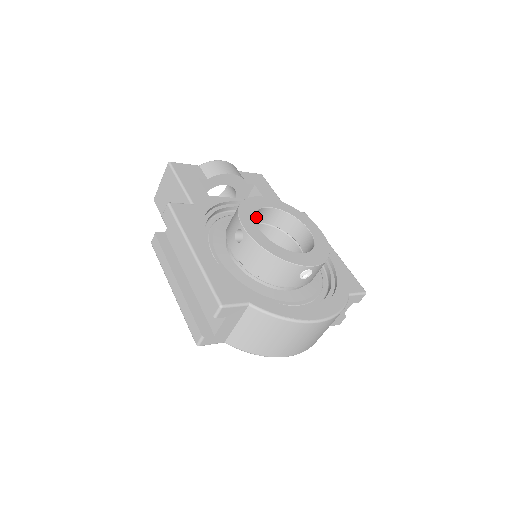
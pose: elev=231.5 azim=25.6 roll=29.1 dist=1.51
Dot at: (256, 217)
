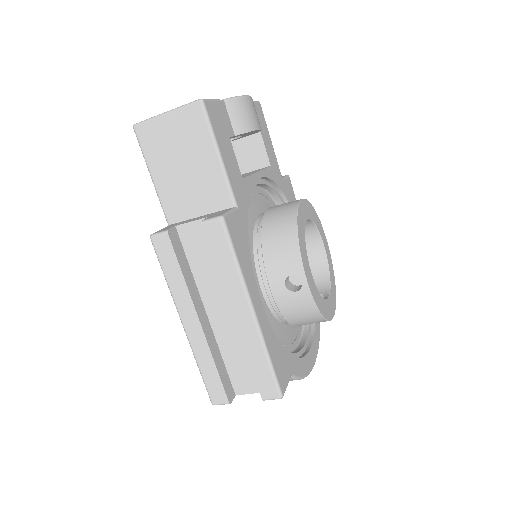
Dot at: occluded
